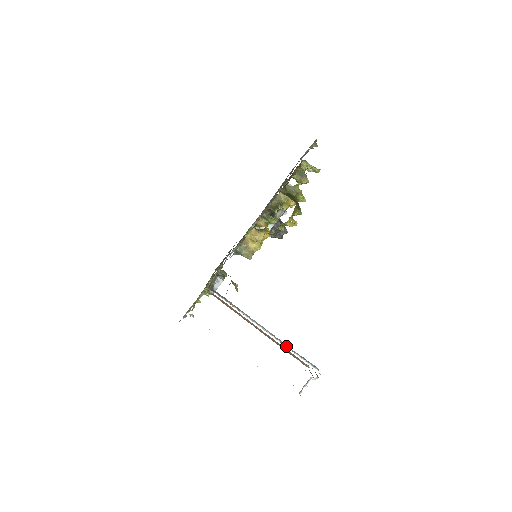
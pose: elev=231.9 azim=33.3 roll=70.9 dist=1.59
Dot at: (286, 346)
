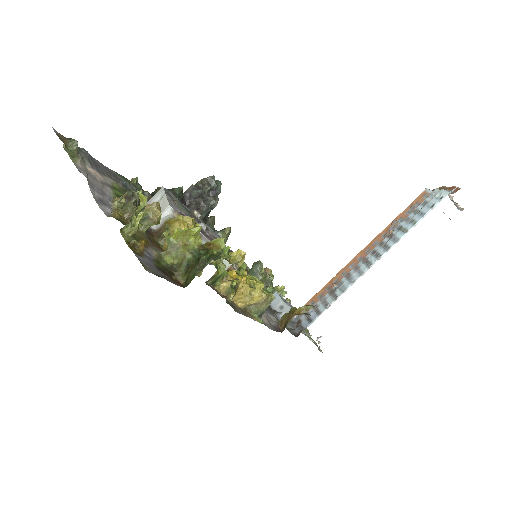
Dot at: (402, 237)
